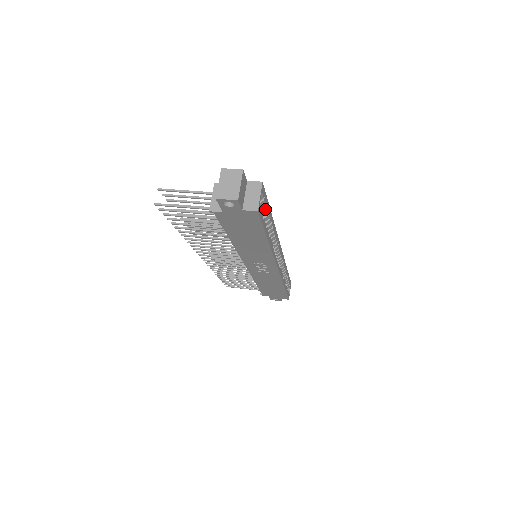
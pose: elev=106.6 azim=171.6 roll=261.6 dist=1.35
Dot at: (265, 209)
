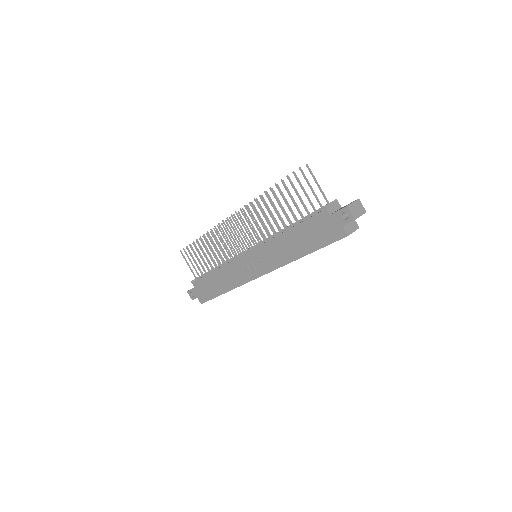
Dot at: occluded
